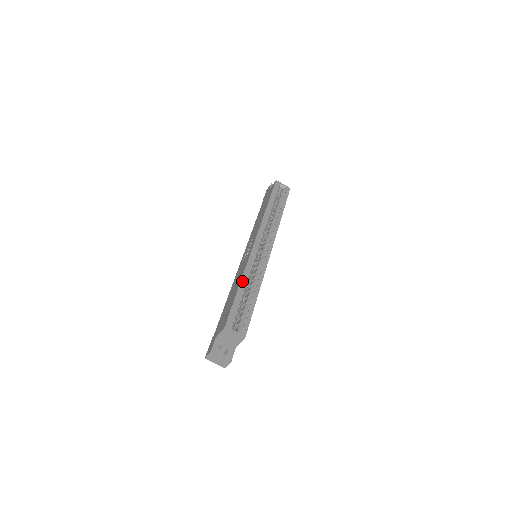
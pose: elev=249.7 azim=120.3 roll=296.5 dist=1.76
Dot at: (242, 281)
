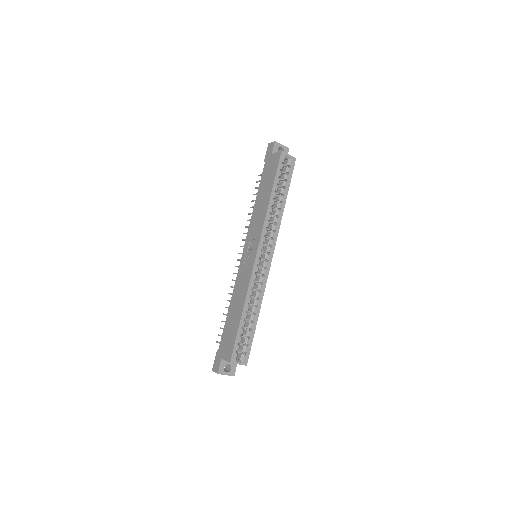
Dot at: (244, 308)
